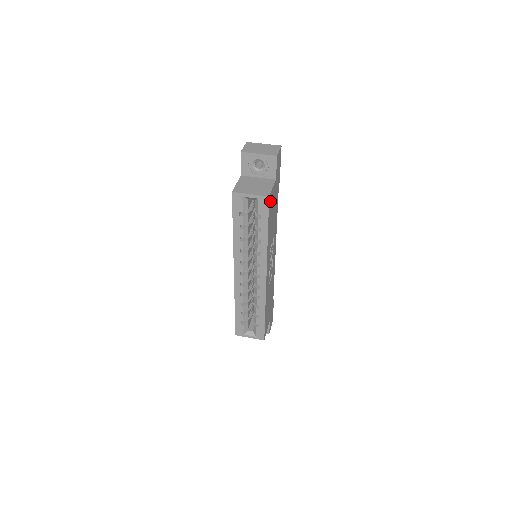
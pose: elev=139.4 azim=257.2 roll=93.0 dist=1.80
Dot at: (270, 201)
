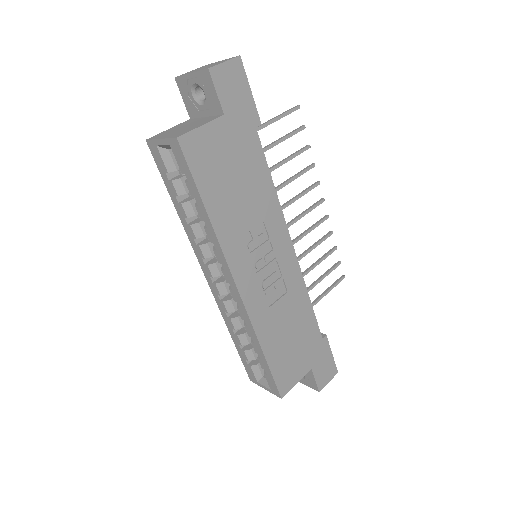
Dot at: (194, 149)
